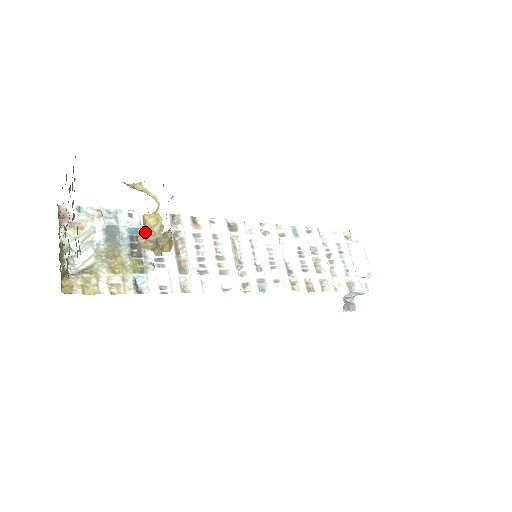
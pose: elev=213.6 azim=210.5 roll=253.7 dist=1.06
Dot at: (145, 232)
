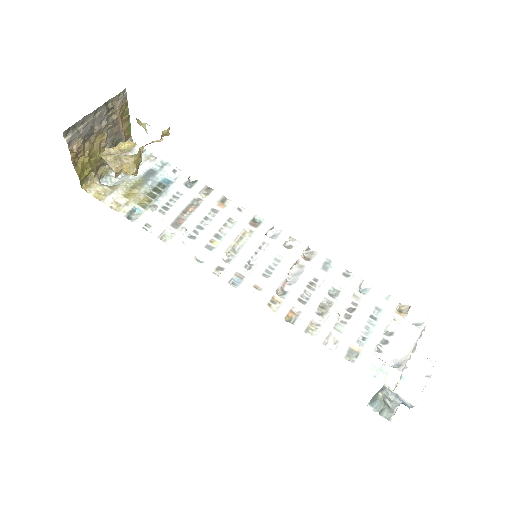
Dot at: (114, 149)
